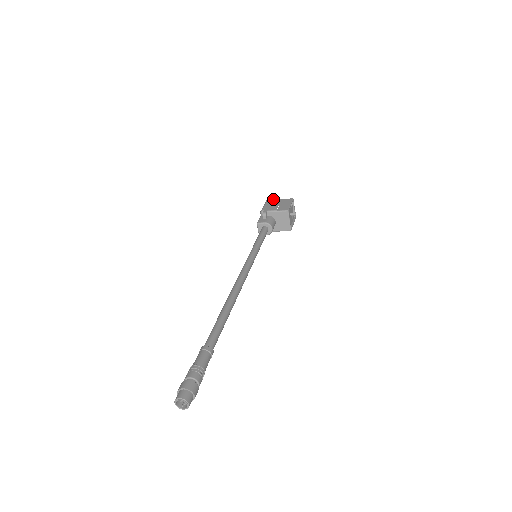
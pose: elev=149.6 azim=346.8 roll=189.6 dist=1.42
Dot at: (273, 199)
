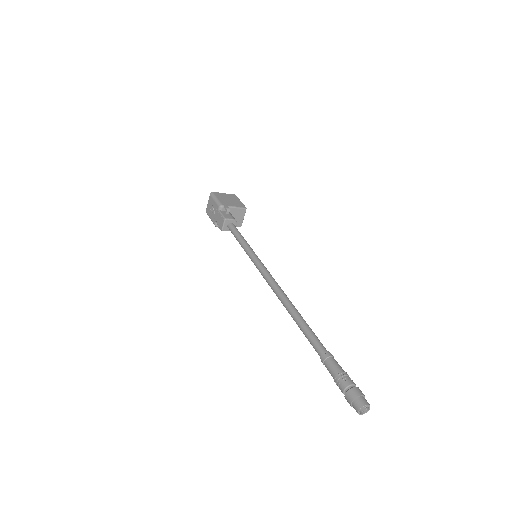
Dot at: (217, 192)
